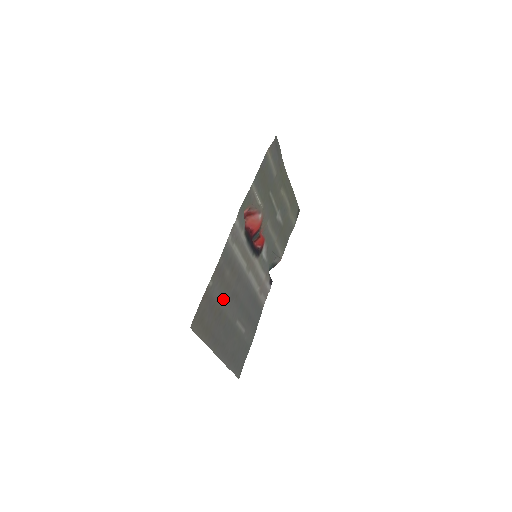
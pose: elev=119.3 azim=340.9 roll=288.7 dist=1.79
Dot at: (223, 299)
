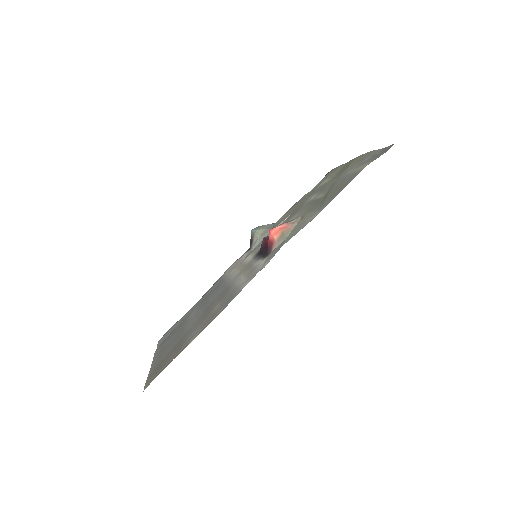
Dot at: (194, 327)
